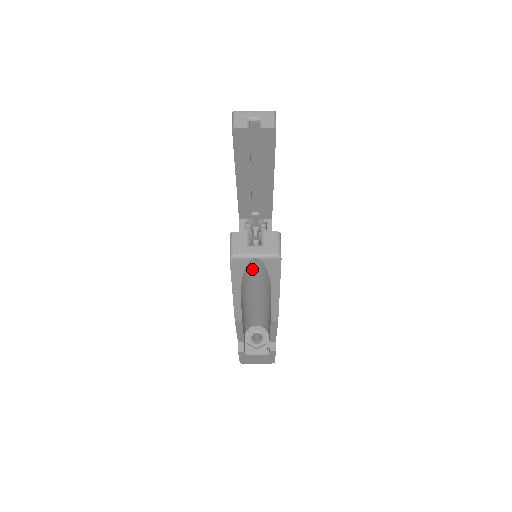
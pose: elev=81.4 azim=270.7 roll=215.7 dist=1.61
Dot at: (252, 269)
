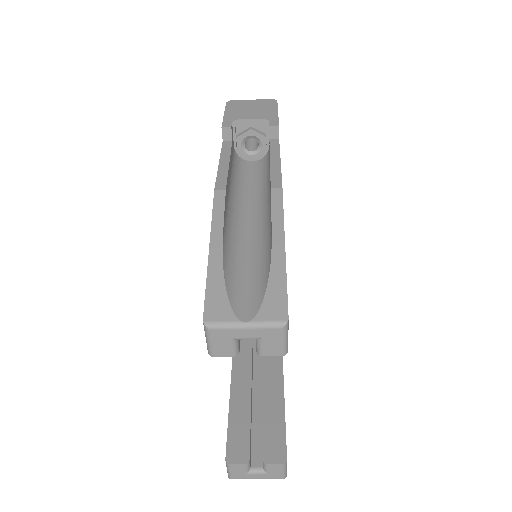
Dot at: occluded
